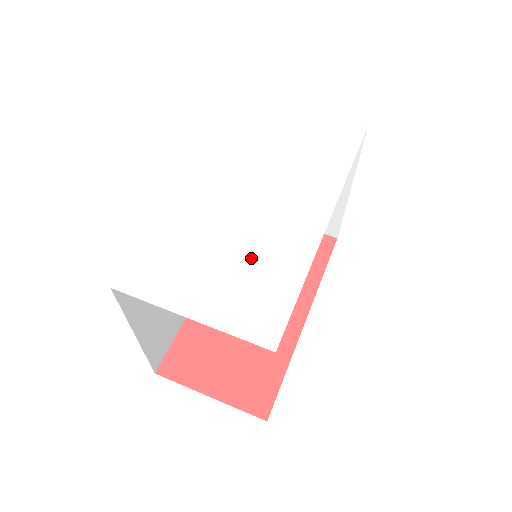
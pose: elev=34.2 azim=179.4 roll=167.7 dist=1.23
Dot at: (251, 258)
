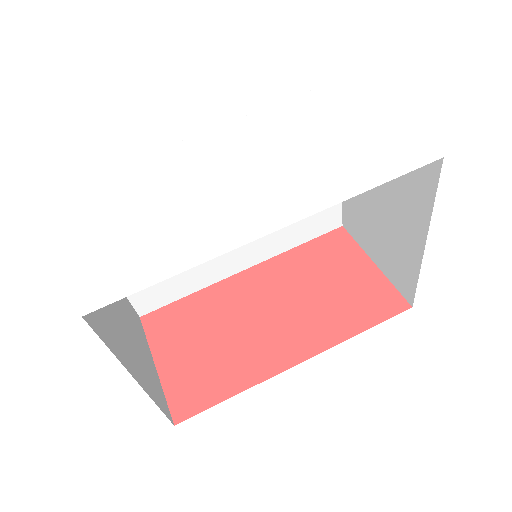
Dot at: (164, 225)
